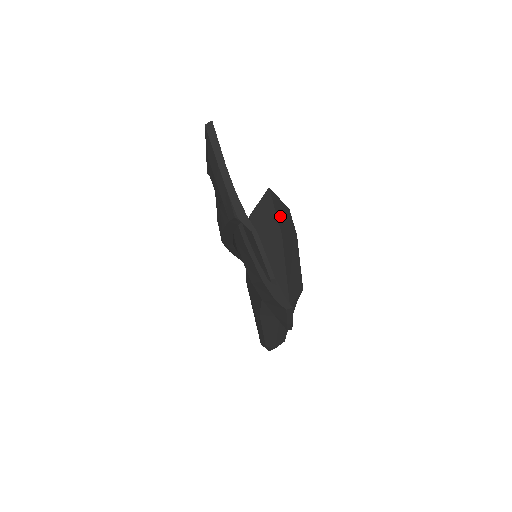
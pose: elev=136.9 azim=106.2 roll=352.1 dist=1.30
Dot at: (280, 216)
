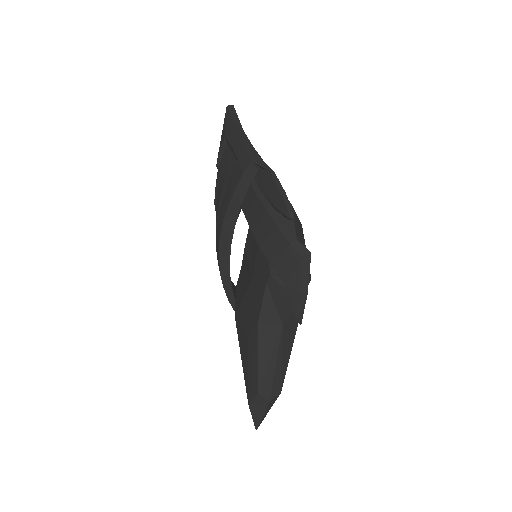
Dot at: occluded
